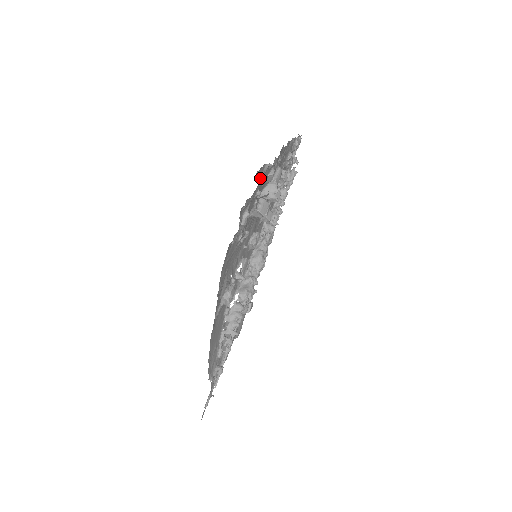
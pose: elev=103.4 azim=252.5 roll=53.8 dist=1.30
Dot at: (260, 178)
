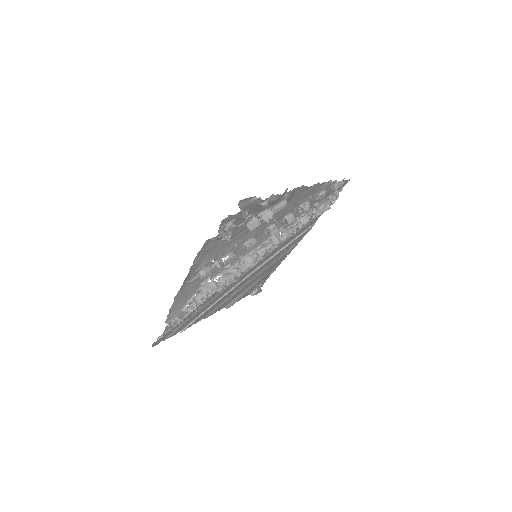
Dot at: (247, 204)
